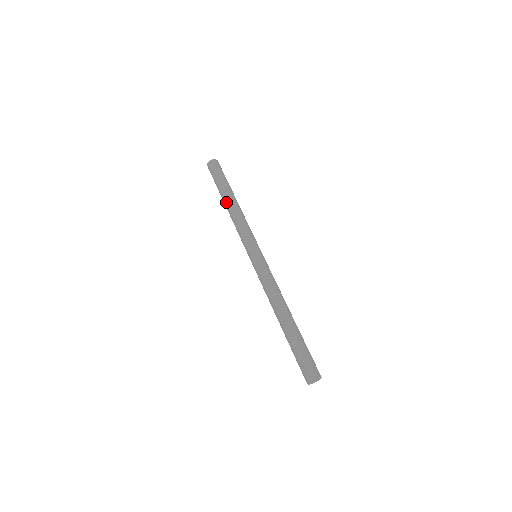
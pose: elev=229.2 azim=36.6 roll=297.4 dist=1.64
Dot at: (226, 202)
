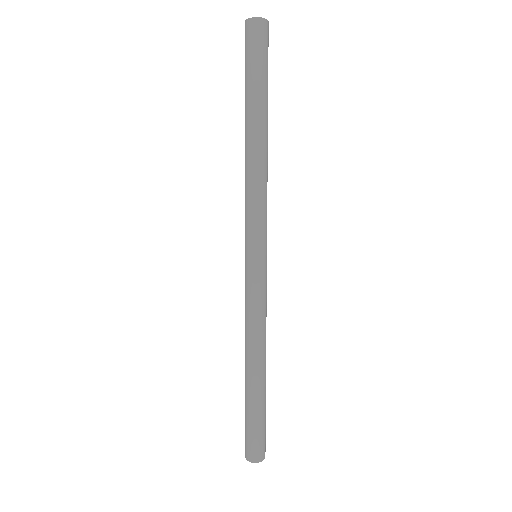
Dot at: (245, 135)
